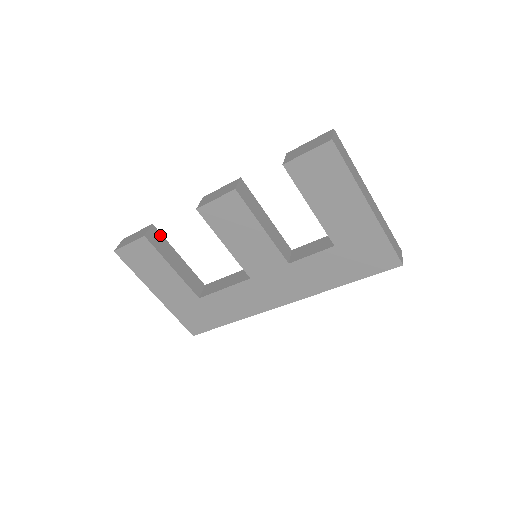
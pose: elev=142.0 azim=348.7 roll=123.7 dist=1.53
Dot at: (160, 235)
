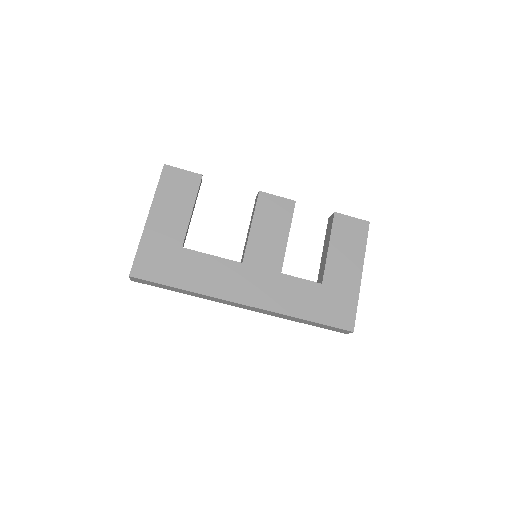
Dot at: occluded
